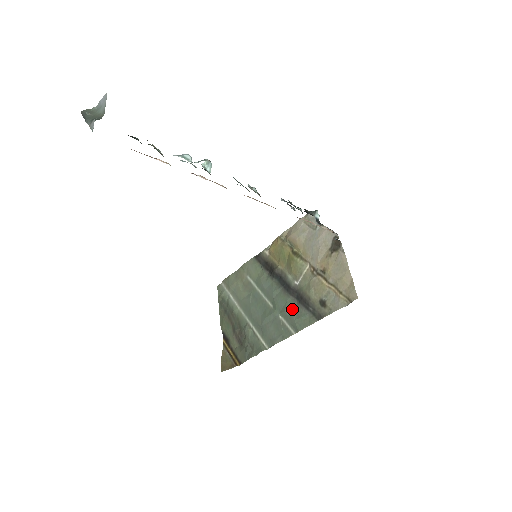
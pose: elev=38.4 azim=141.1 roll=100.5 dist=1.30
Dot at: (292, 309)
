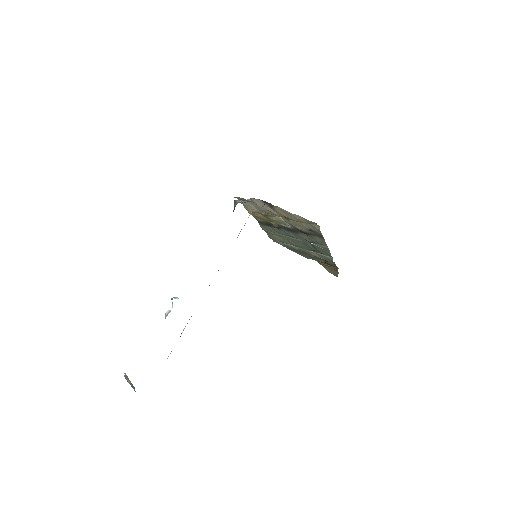
Dot at: (309, 239)
